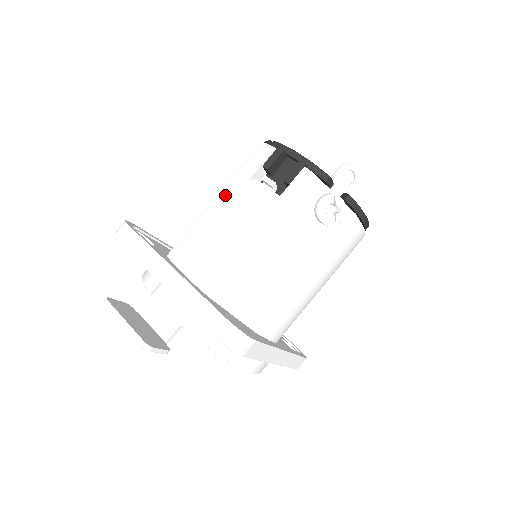
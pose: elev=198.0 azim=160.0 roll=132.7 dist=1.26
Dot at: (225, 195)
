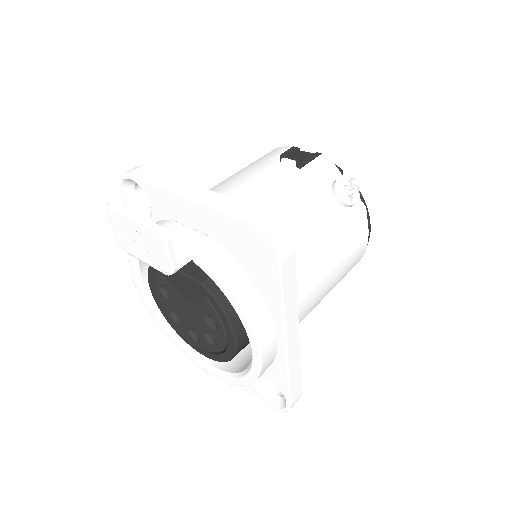
Dot at: (242, 171)
